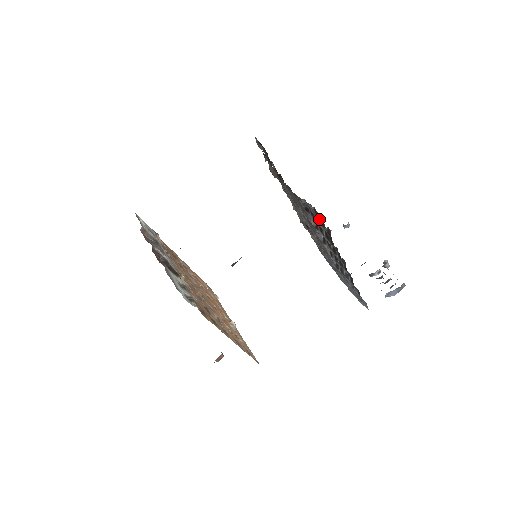
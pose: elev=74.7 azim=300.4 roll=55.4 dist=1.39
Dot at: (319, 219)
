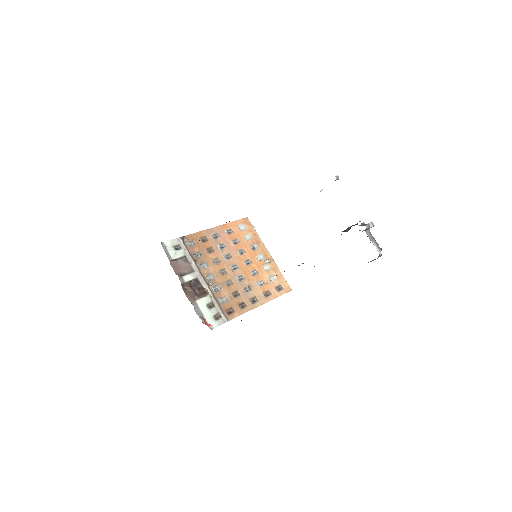
Dot at: occluded
